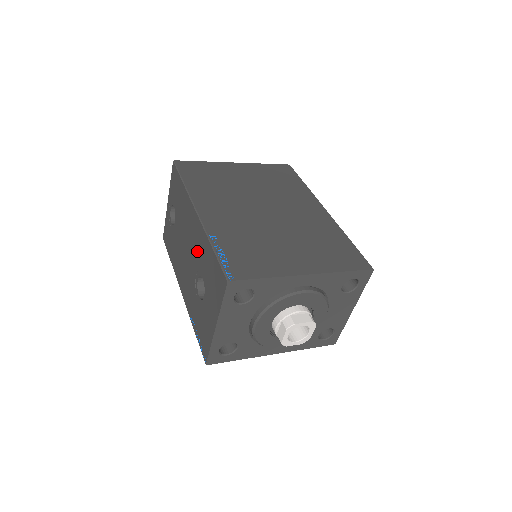
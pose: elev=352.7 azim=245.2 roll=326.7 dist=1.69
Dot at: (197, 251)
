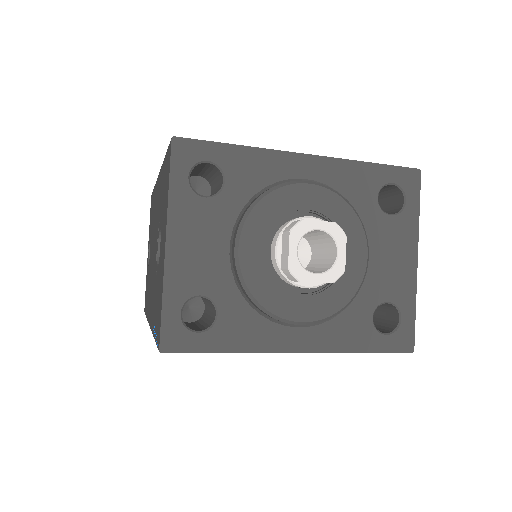
Dot at: occluded
